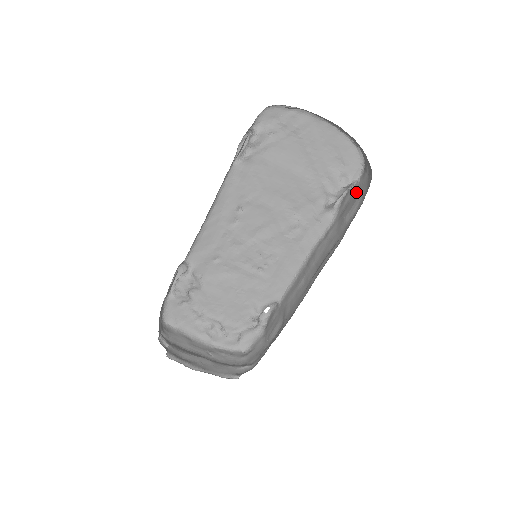
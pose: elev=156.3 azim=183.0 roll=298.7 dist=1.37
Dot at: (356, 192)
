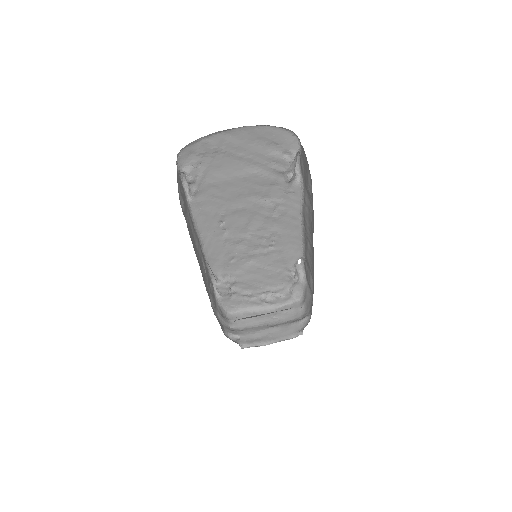
Dot at: (304, 162)
